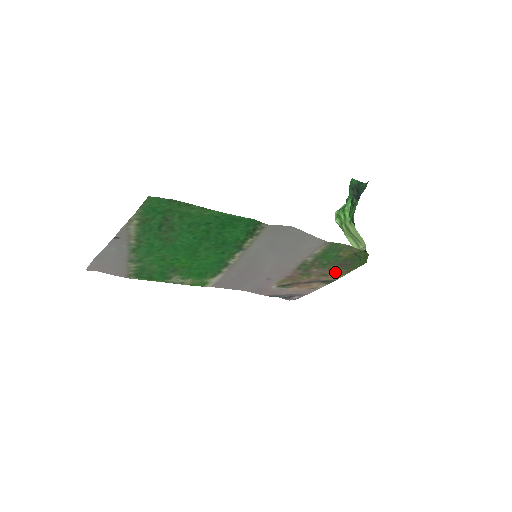
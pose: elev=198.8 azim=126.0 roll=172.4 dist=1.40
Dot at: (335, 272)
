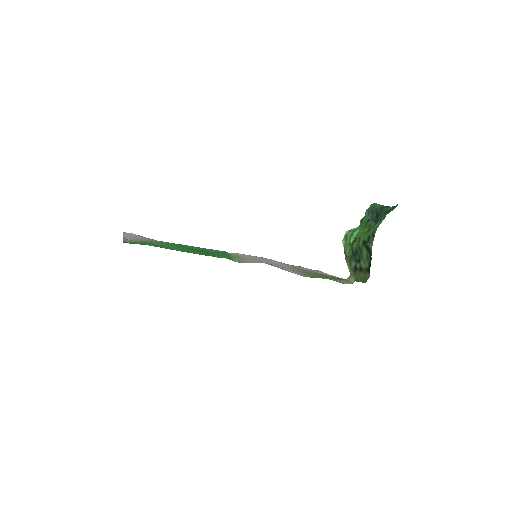
Dot at: occluded
